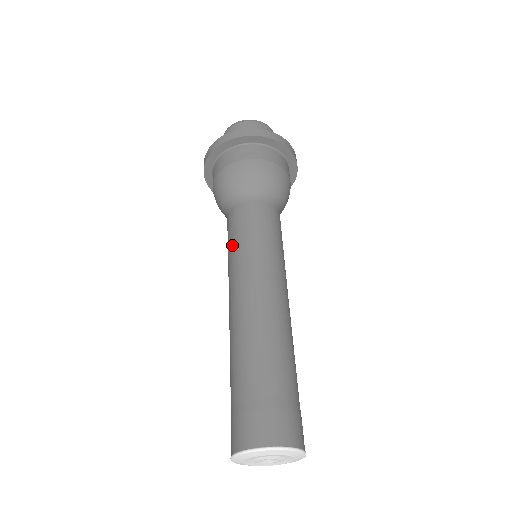
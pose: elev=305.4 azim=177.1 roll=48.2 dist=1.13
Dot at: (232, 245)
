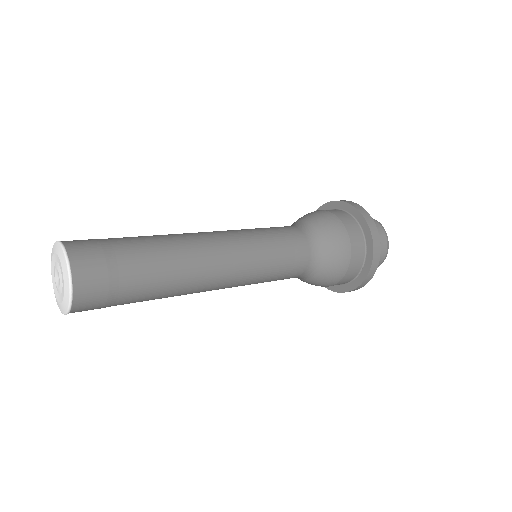
Dot at: occluded
